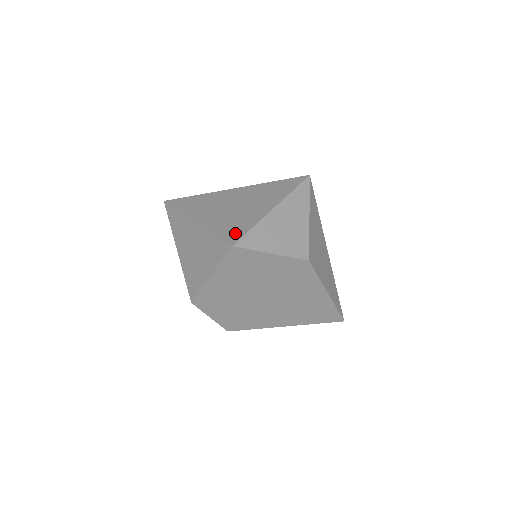
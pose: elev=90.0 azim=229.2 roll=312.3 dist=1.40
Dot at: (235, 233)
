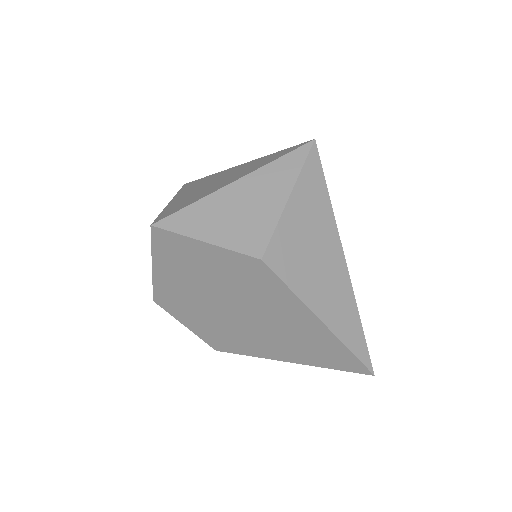
Dot at: (171, 211)
